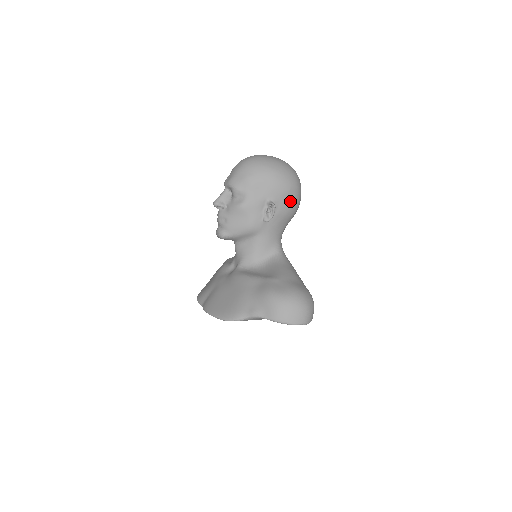
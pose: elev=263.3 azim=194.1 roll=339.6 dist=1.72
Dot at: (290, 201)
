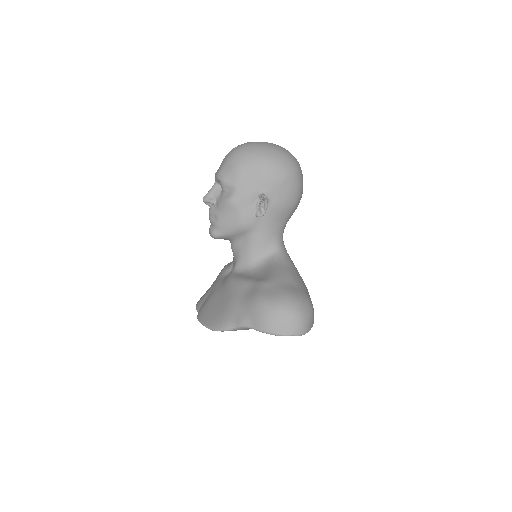
Dot at: (287, 192)
